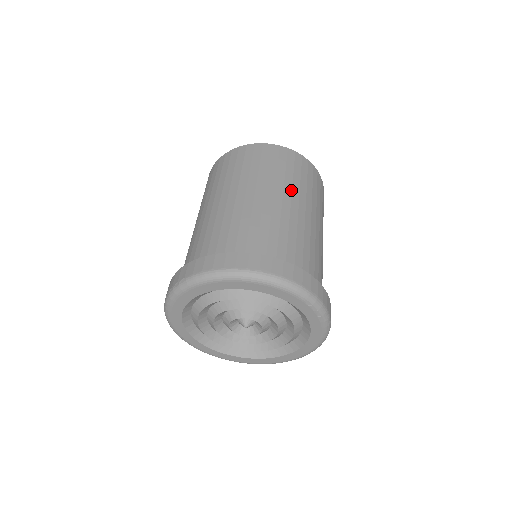
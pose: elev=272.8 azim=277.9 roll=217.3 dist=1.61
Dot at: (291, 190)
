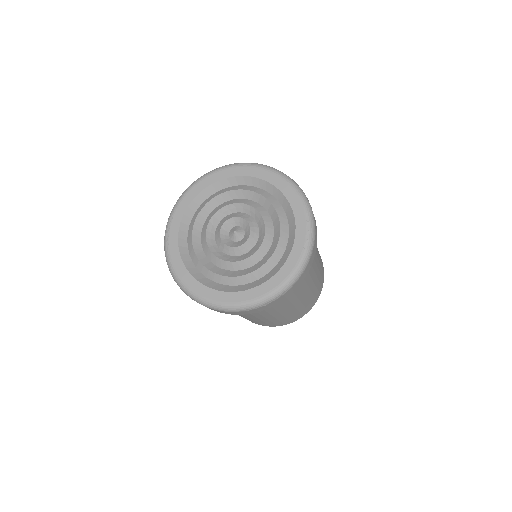
Dot at: occluded
